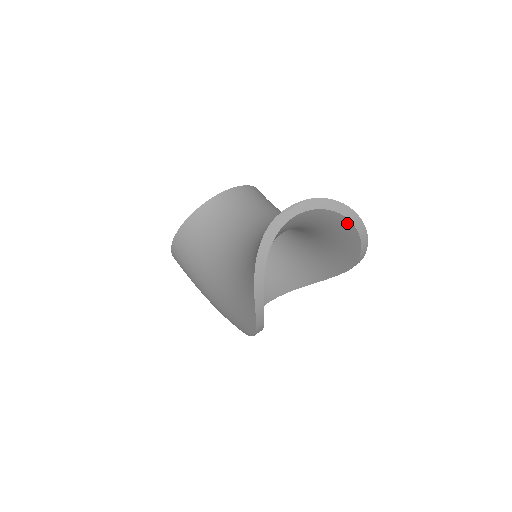
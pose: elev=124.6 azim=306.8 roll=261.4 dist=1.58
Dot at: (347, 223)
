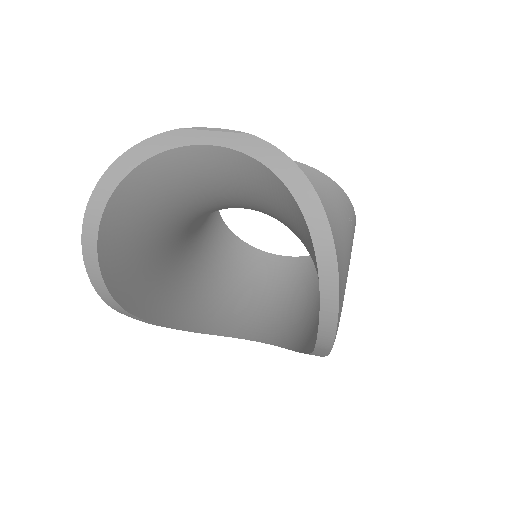
Dot at: (306, 228)
